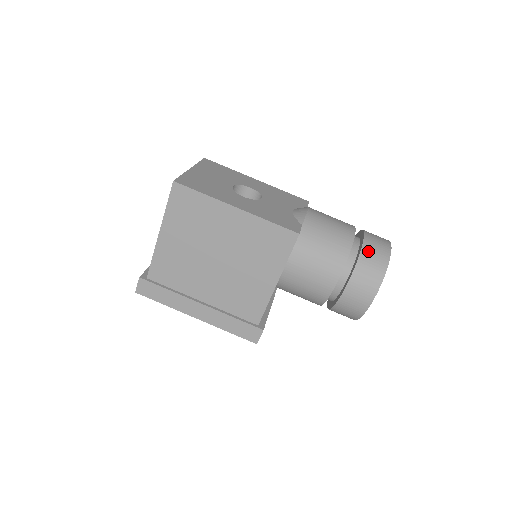
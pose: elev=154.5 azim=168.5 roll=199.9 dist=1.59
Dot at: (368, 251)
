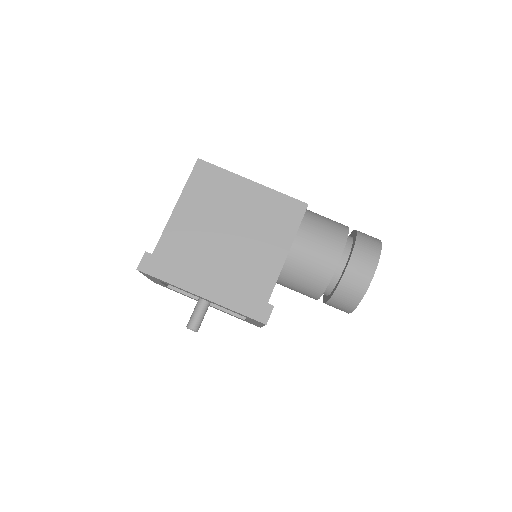
Dot at: (362, 234)
